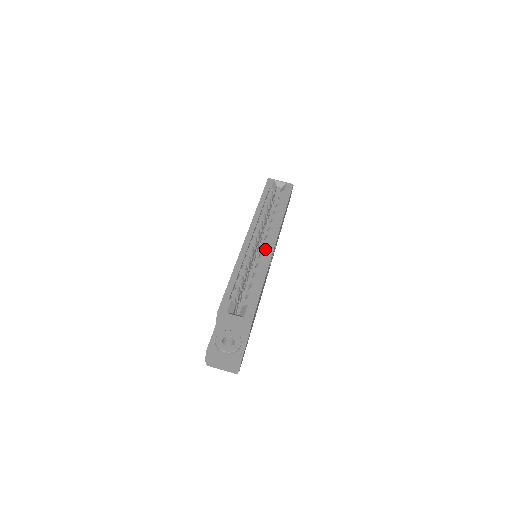
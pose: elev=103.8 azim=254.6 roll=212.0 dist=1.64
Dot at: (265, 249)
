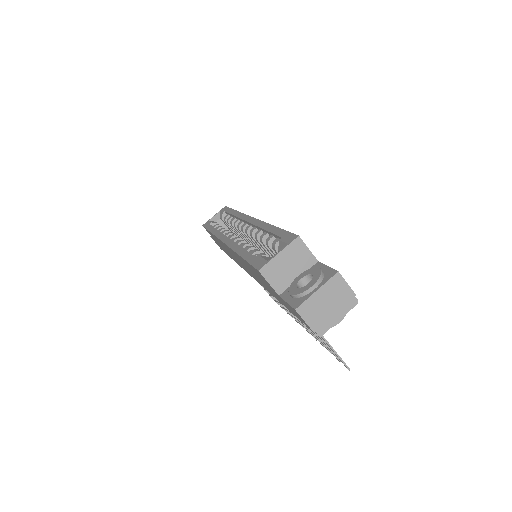
Dot at: occluded
